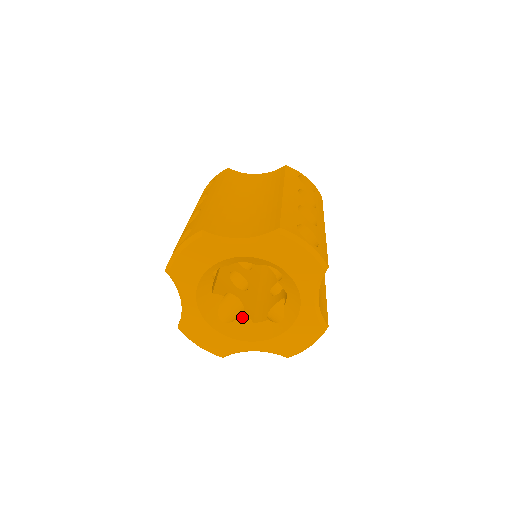
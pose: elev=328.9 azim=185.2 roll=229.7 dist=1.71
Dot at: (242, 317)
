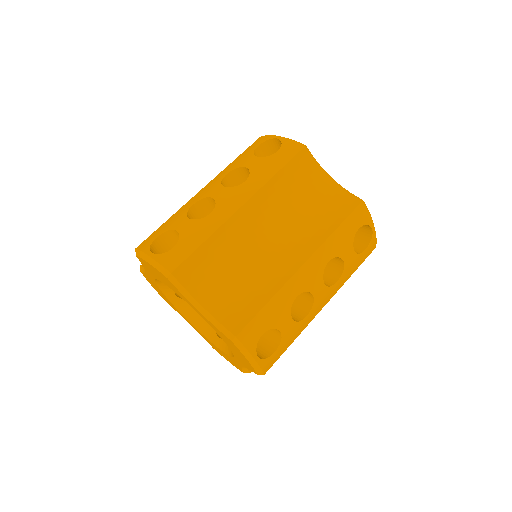
Dot at: occluded
